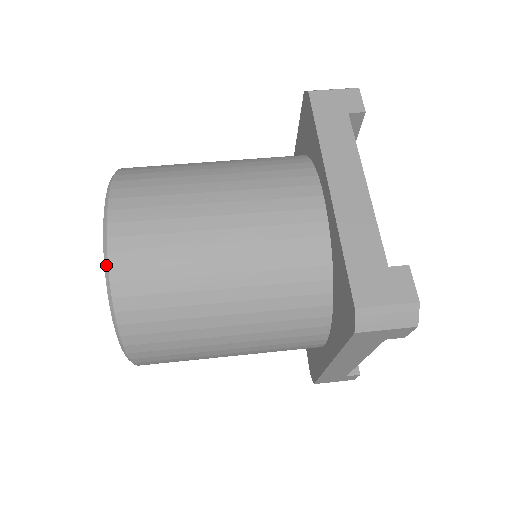
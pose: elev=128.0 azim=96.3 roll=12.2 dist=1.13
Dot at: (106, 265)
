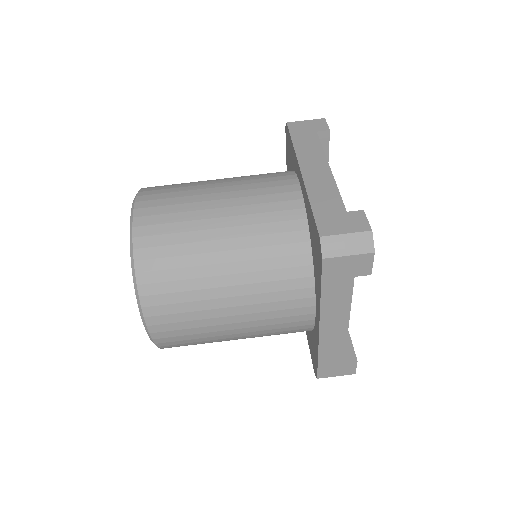
Dot at: (131, 236)
